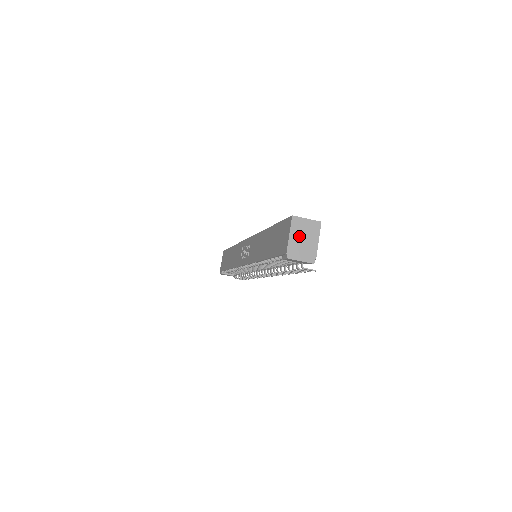
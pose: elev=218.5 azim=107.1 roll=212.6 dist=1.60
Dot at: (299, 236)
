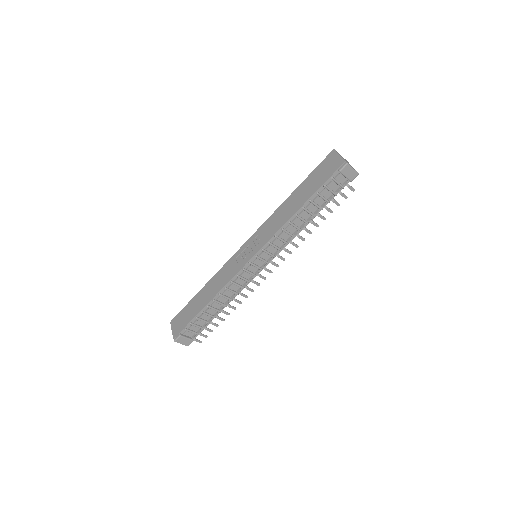
Dot at: (344, 159)
